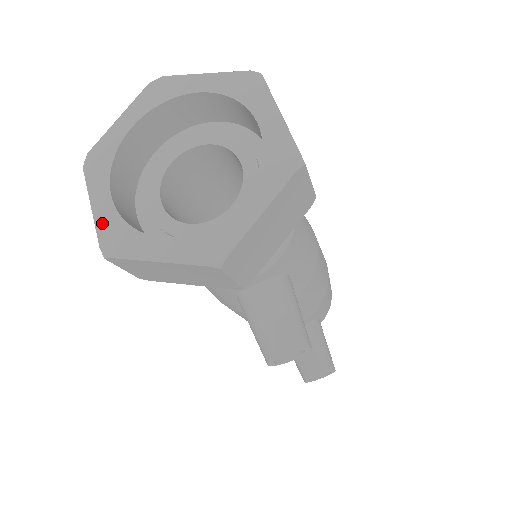
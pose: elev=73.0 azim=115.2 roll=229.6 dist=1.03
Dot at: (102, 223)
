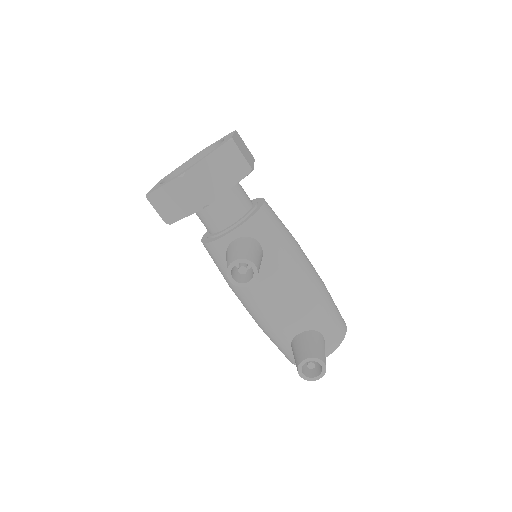
Dot at: (152, 189)
